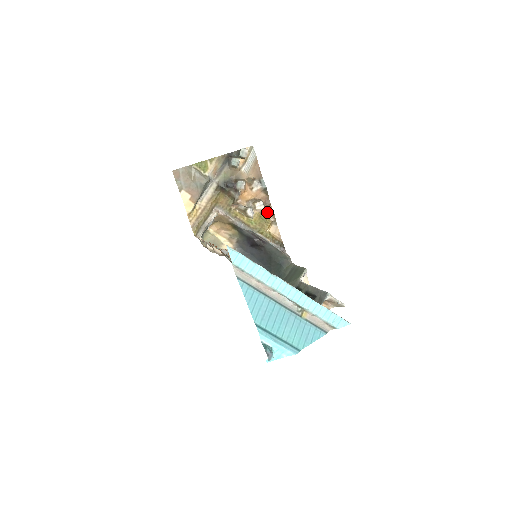
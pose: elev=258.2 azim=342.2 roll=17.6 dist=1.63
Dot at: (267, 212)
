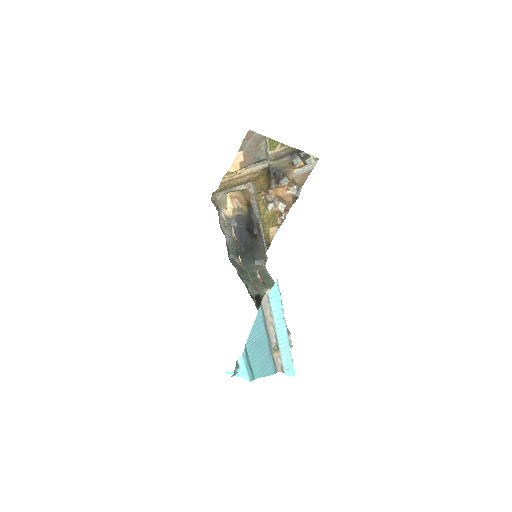
Dot at: (282, 215)
